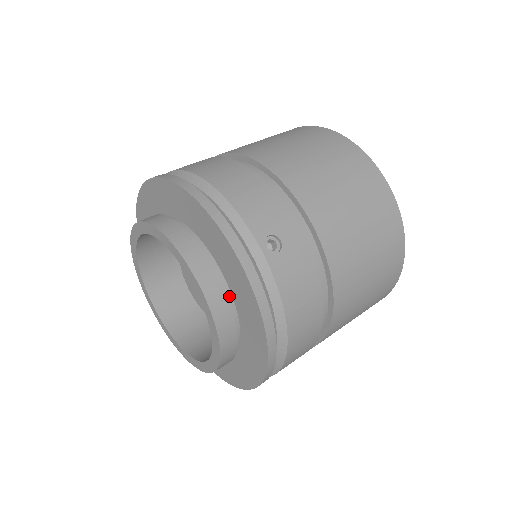
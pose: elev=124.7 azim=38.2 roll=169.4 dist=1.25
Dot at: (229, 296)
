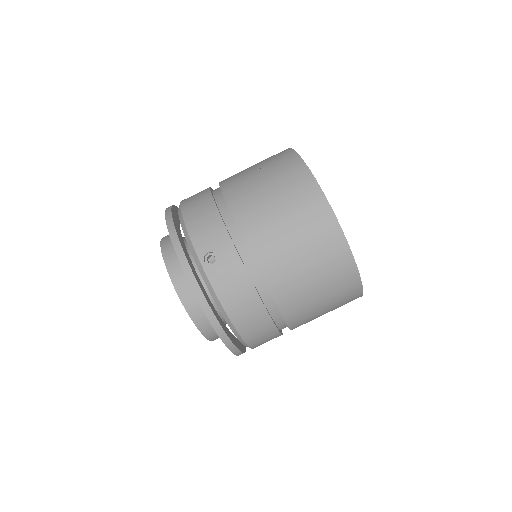
Dot at: occluded
